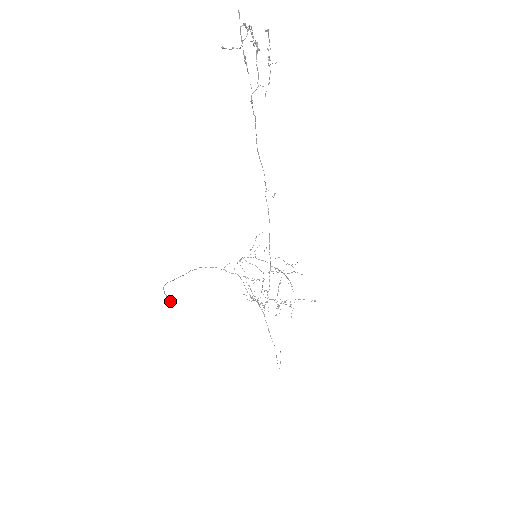
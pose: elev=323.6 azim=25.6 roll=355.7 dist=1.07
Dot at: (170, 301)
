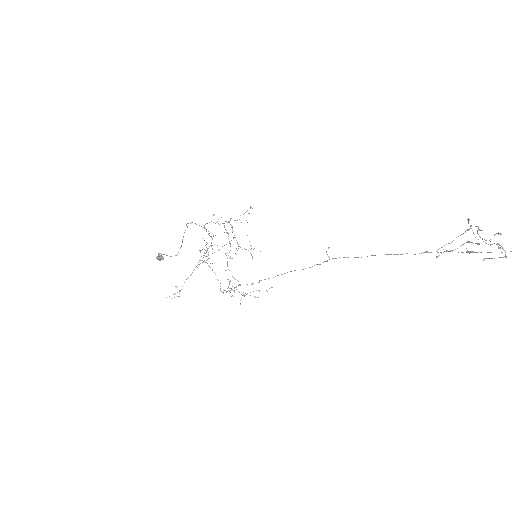
Dot at: (159, 260)
